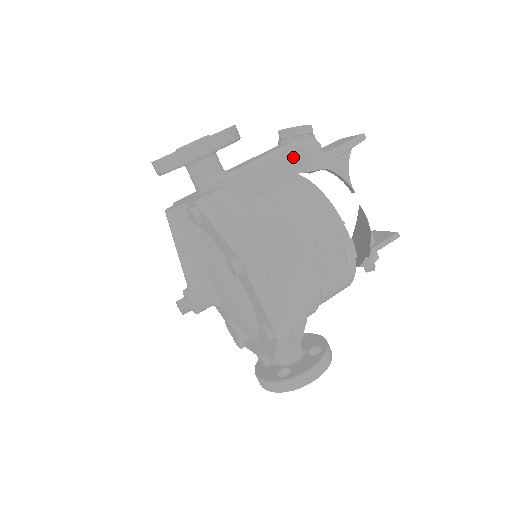
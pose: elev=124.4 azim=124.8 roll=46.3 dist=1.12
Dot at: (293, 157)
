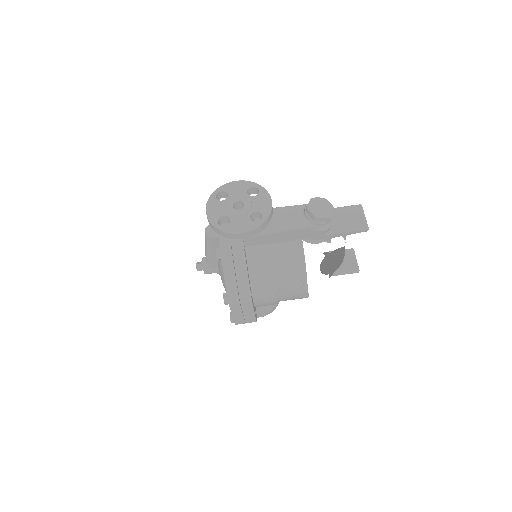
Dot at: (305, 232)
